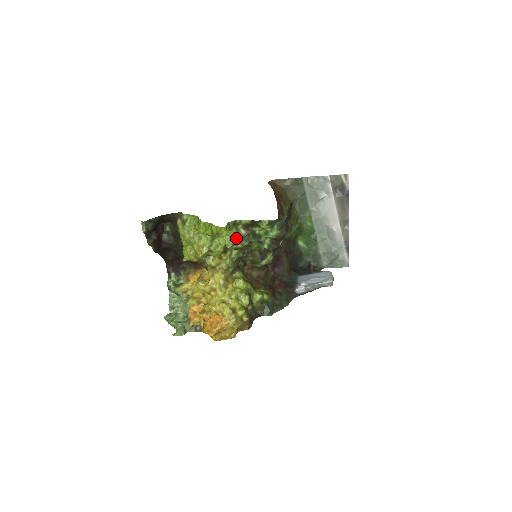
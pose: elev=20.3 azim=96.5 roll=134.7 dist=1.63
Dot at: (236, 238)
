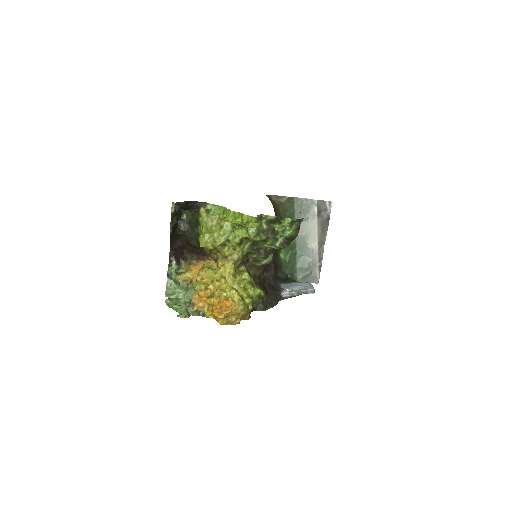
Dot at: (258, 231)
